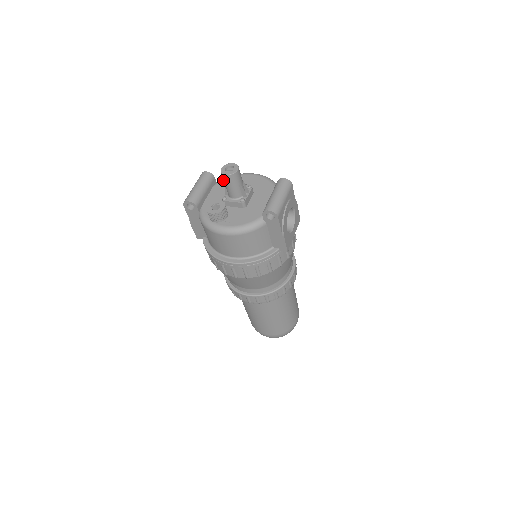
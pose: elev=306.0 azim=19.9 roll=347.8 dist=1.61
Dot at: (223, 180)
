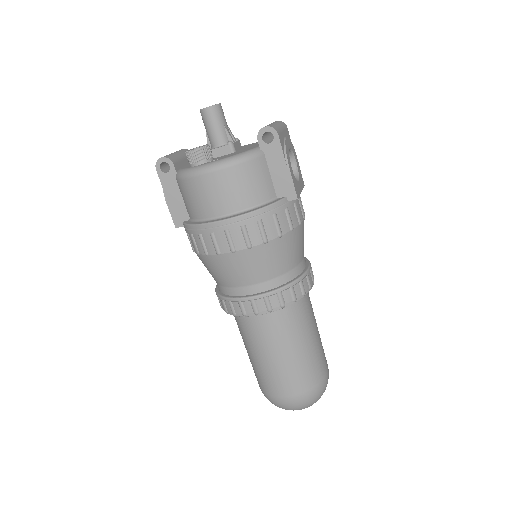
Dot at: occluded
